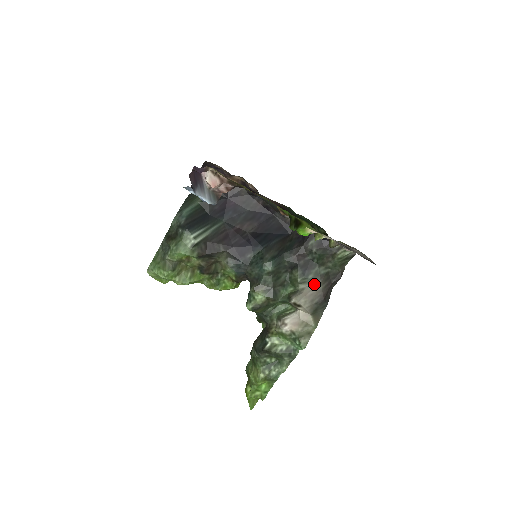
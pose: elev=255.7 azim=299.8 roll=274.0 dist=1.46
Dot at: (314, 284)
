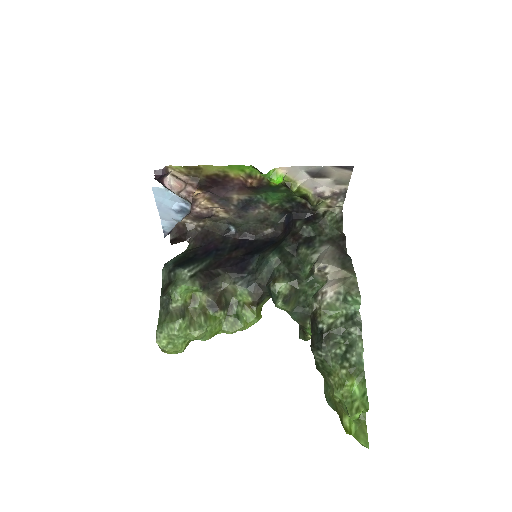
Dot at: (325, 249)
